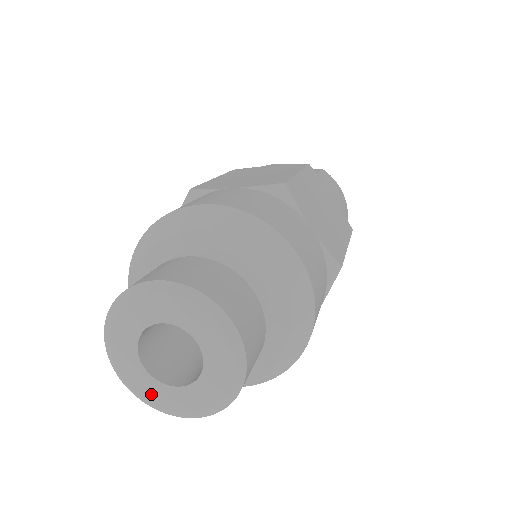
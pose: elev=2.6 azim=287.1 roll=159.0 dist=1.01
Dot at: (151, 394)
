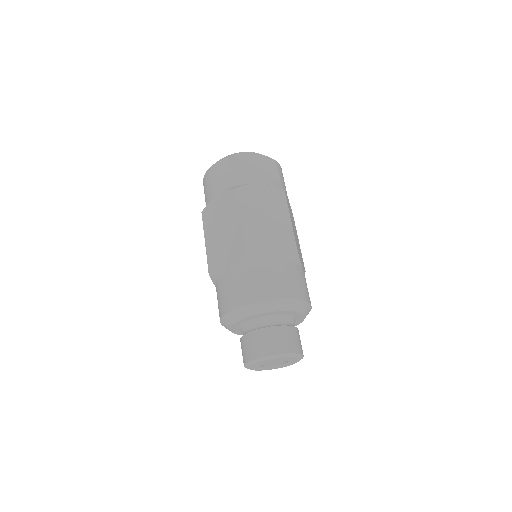
Dot at: (258, 369)
